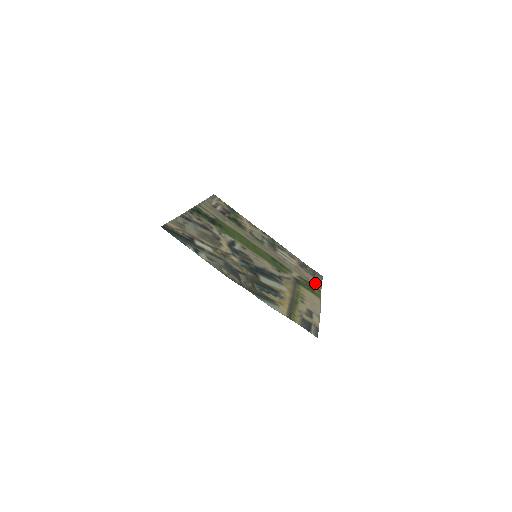
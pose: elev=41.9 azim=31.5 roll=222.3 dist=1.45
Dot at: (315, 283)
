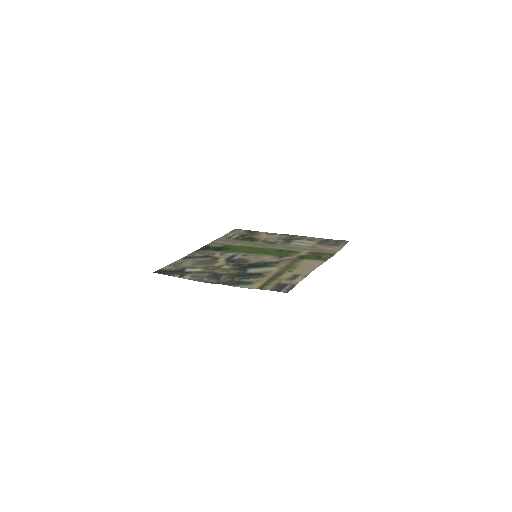
Dot at: (331, 250)
